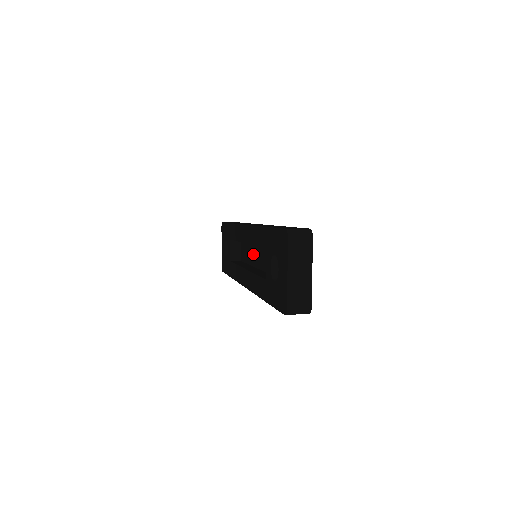
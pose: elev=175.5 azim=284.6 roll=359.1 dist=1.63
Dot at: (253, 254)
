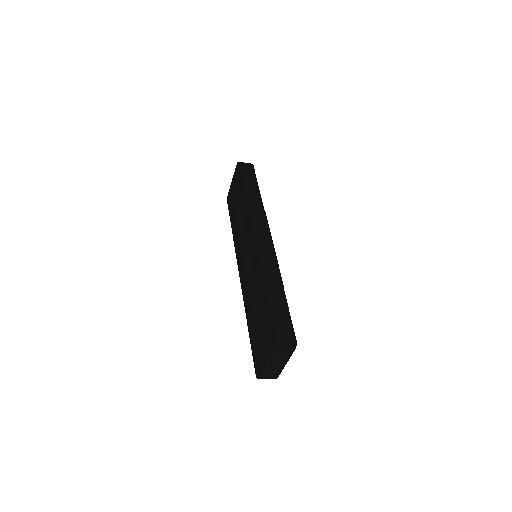
Dot at: occluded
